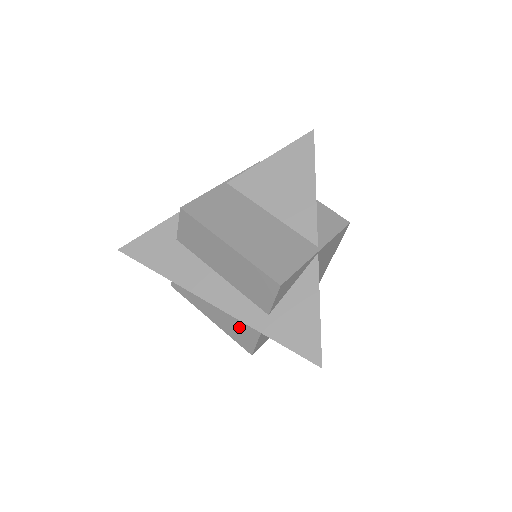
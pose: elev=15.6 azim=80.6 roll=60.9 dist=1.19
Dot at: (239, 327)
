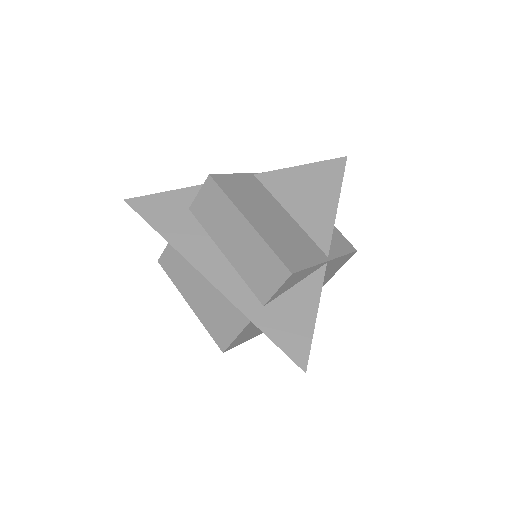
Dot at: (221, 317)
